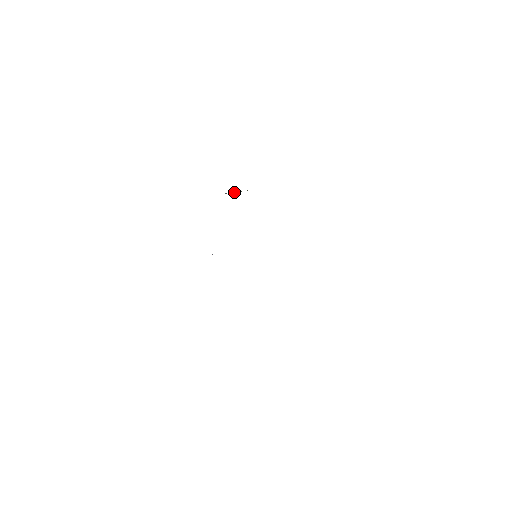
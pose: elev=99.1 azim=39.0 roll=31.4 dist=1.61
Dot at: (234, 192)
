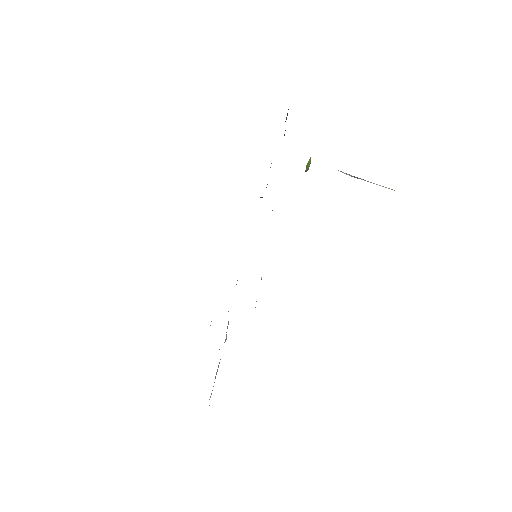
Dot at: occluded
